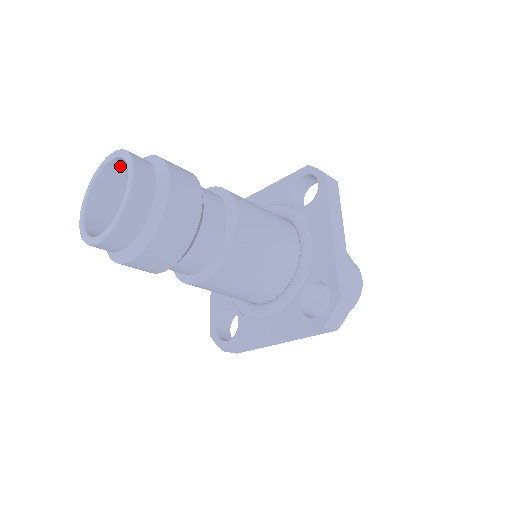
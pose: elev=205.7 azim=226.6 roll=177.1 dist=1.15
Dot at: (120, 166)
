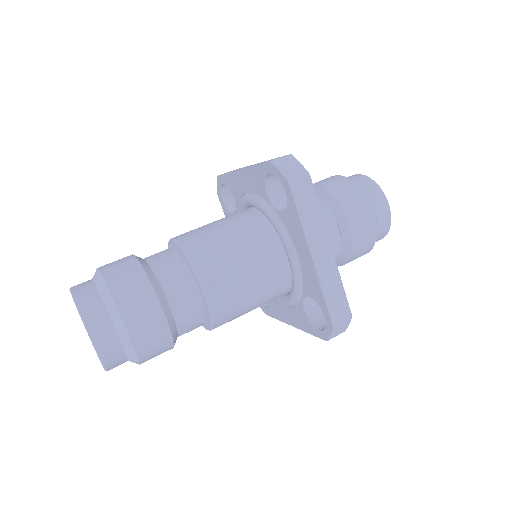
Dot at: occluded
